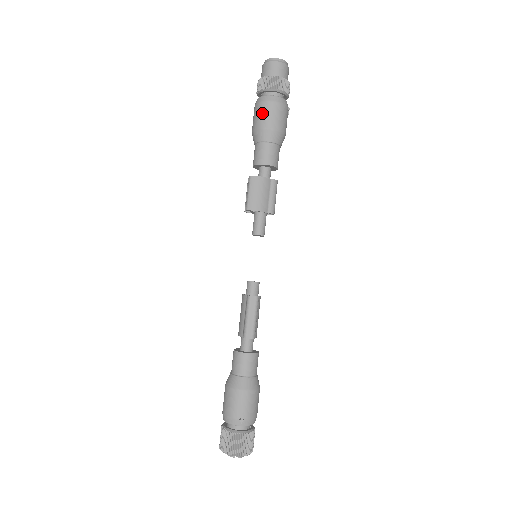
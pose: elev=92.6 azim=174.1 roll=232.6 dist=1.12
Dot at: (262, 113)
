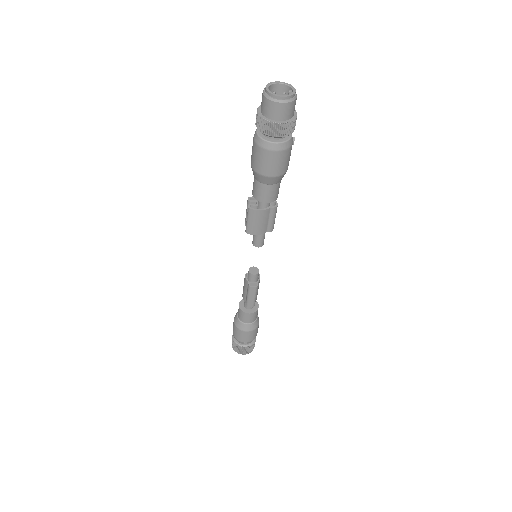
Dot at: (261, 160)
